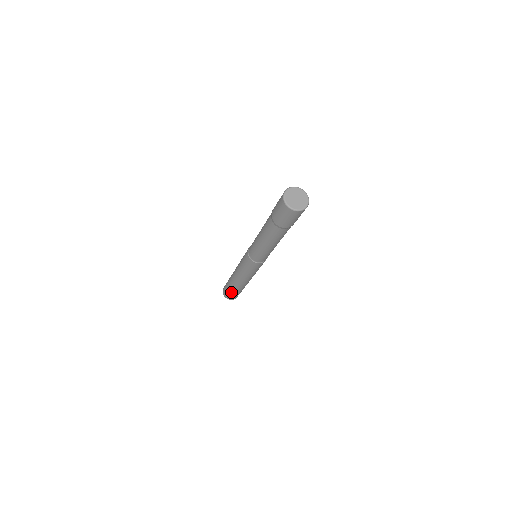
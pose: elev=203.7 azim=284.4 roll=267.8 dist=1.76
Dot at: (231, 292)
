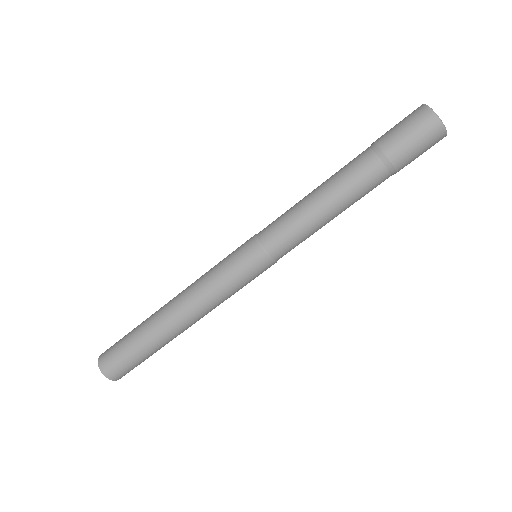
Dot at: (132, 350)
